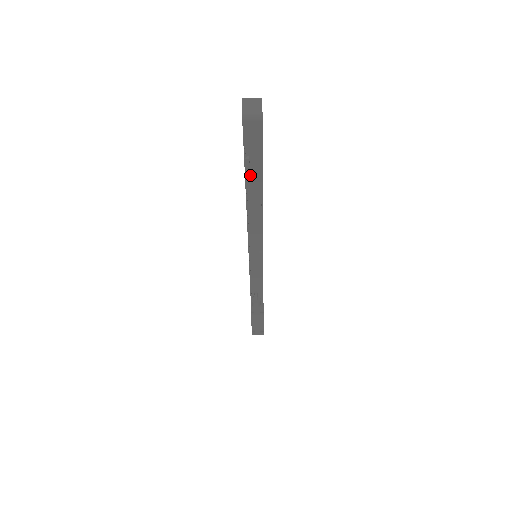
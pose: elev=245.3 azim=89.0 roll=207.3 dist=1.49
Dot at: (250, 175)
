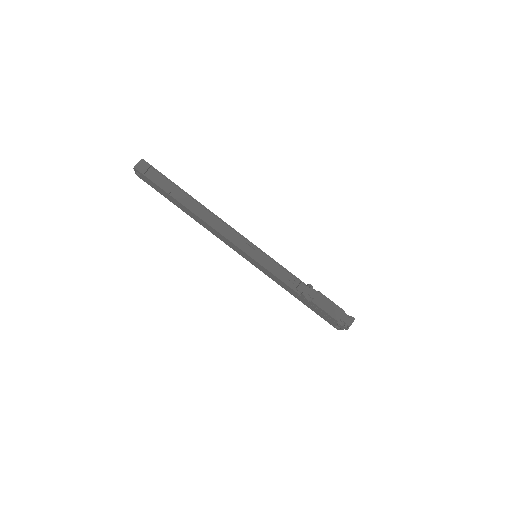
Dot at: (175, 195)
